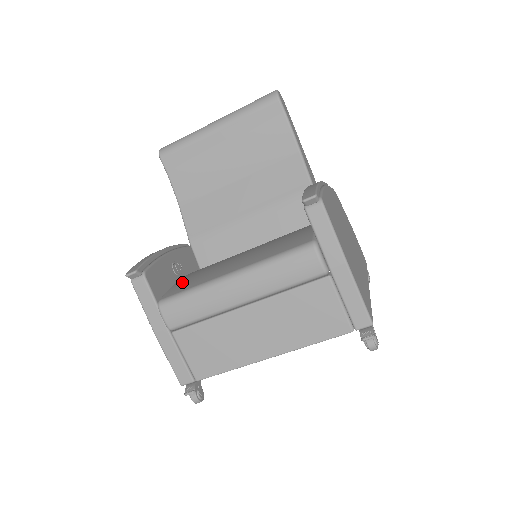
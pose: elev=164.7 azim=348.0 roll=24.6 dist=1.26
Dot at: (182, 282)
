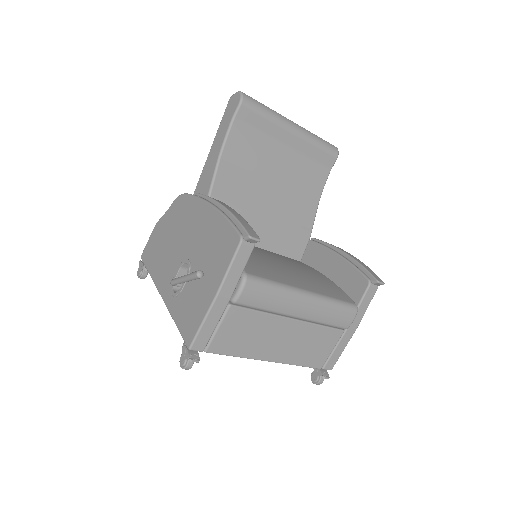
Dot at: occluded
